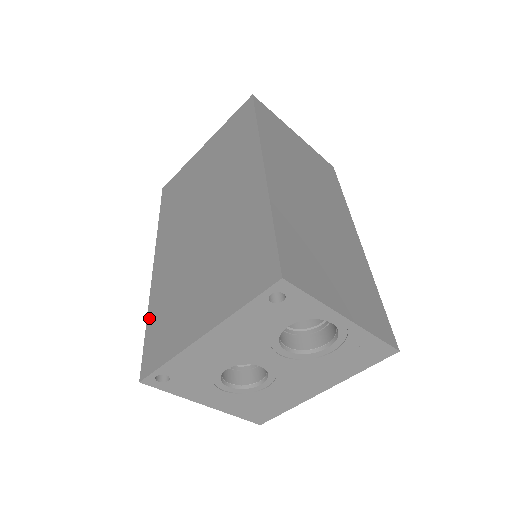
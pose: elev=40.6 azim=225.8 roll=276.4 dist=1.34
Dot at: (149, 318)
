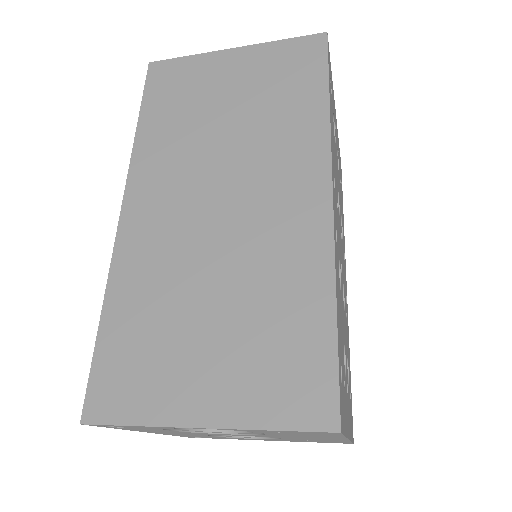
Dot at: occluded
